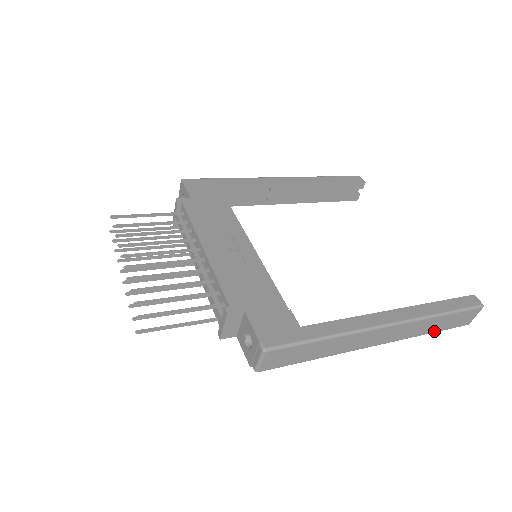
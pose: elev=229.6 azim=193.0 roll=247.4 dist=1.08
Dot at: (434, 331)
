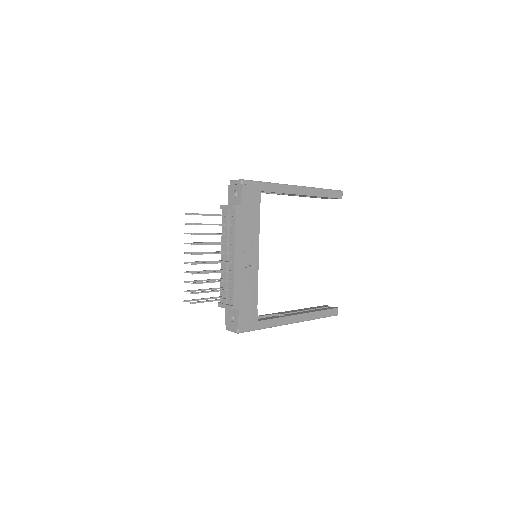
Dot at: occluded
